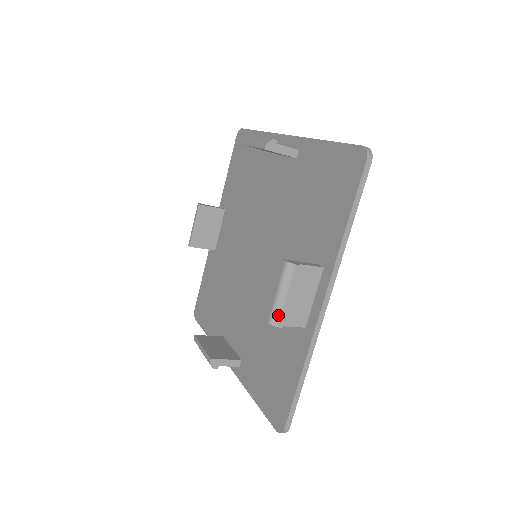
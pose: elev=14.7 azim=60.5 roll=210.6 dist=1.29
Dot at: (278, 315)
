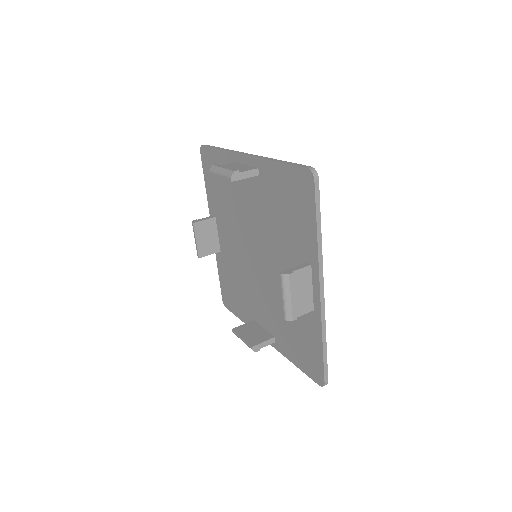
Dot at: occluded
